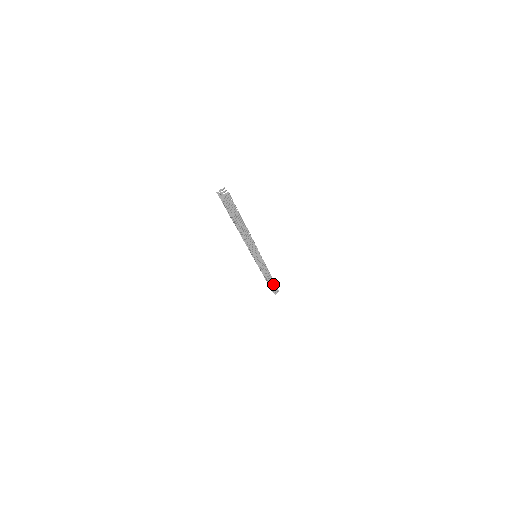
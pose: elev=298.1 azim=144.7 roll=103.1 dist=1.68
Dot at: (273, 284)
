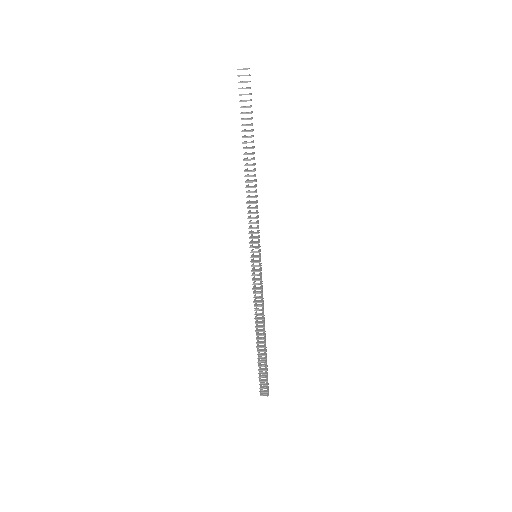
Dot at: (266, 359)
